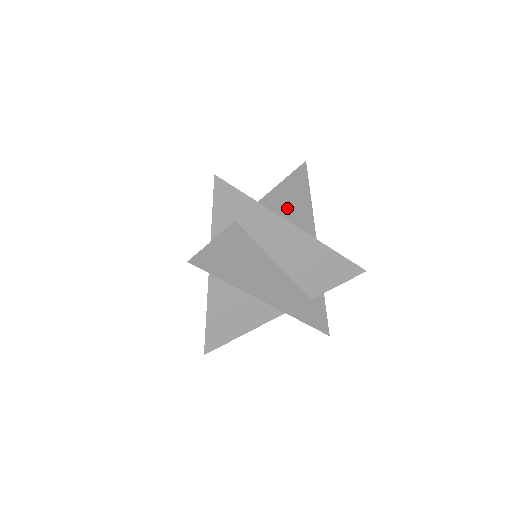
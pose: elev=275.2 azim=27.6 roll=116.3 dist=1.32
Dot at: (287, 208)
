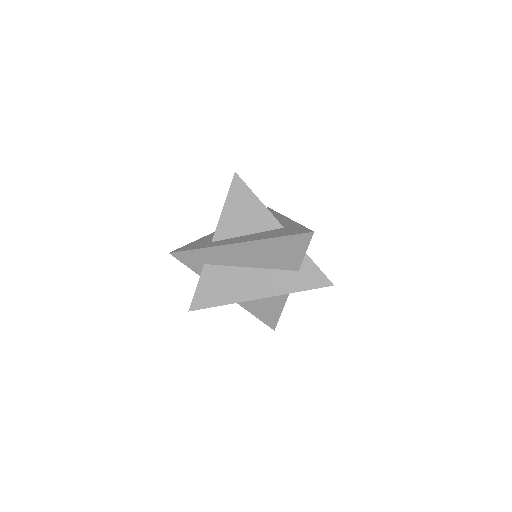
Dot at: (239, 222)
